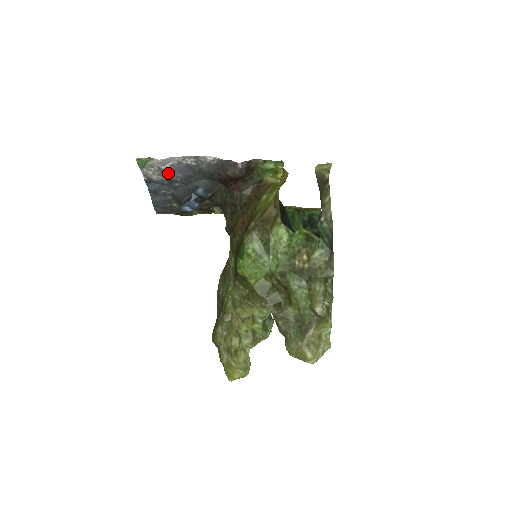
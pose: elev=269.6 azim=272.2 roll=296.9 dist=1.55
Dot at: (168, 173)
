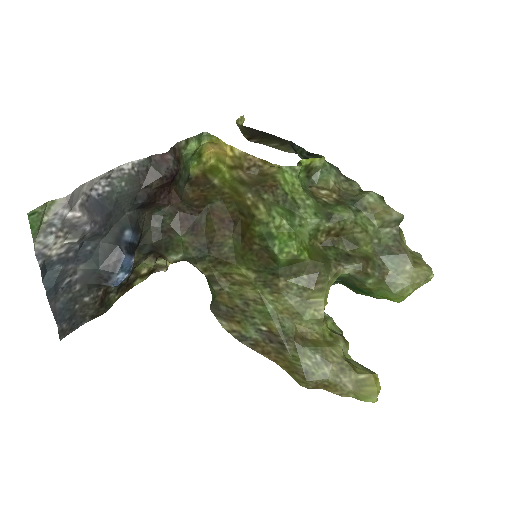
Dot at: (81, 221)
